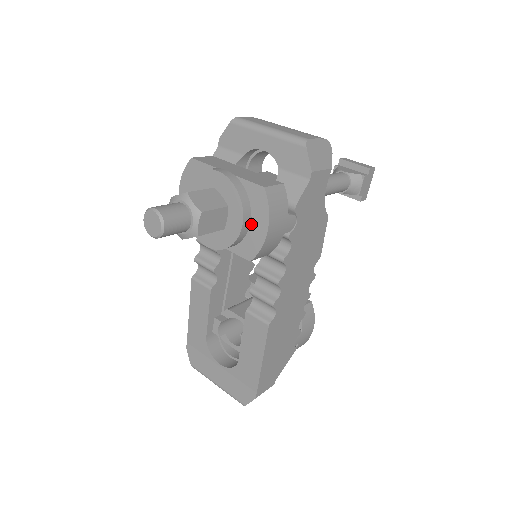
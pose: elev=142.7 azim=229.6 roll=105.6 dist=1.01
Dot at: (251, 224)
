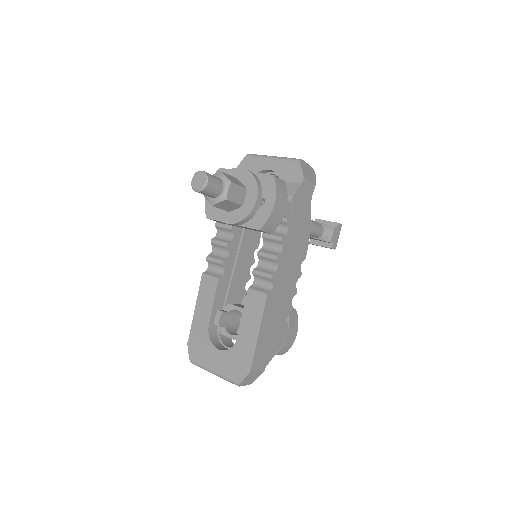
Dot at: (261, 205)
